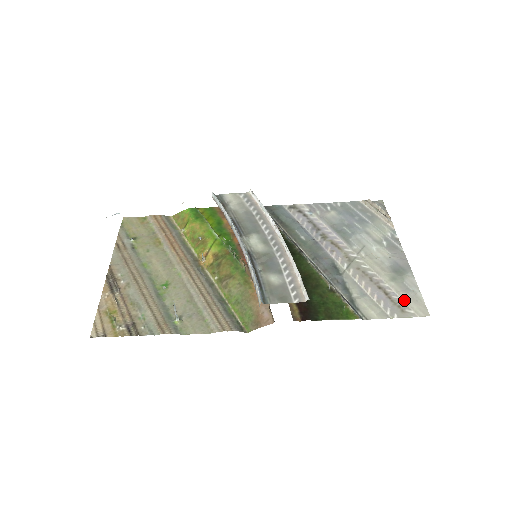
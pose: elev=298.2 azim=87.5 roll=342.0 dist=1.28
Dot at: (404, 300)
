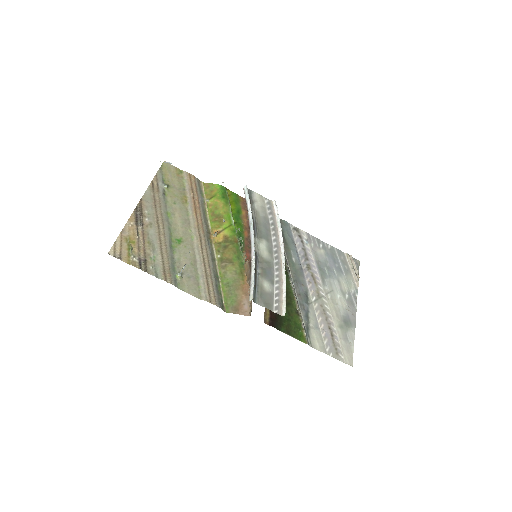
Dot at: (341, 346)
